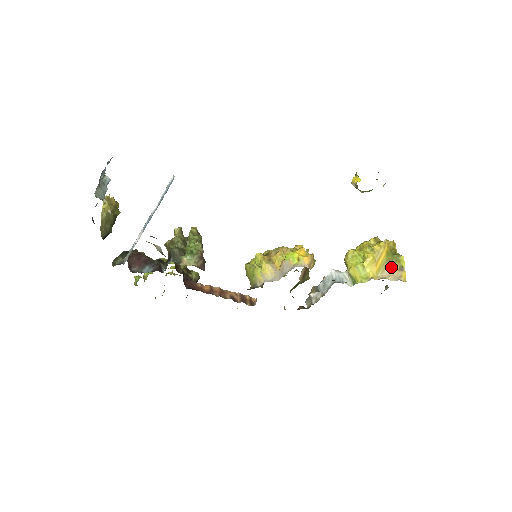
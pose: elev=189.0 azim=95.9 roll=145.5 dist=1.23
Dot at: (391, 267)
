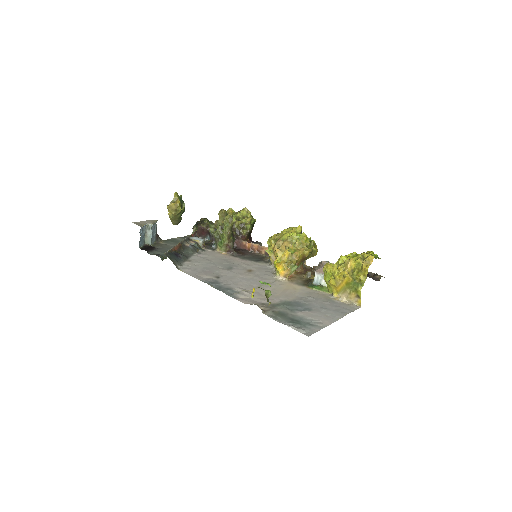
Dot at: (350, 293)
